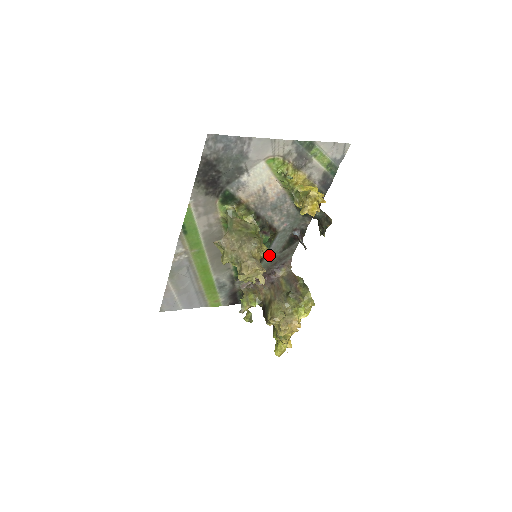
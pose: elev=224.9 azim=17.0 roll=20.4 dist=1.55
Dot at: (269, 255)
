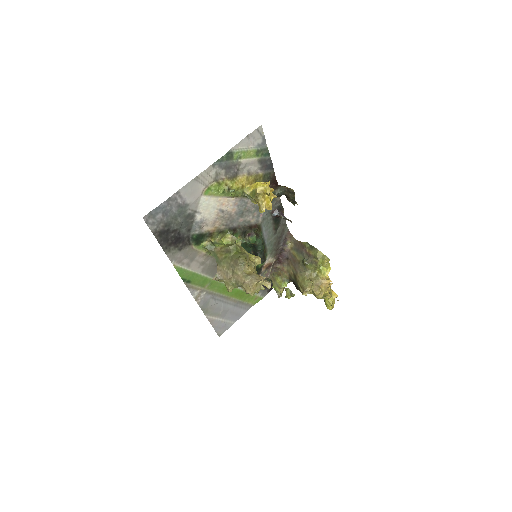
Dot at: (260, 261)
